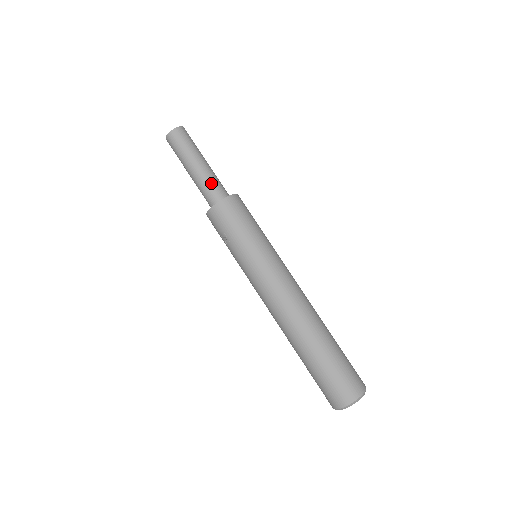
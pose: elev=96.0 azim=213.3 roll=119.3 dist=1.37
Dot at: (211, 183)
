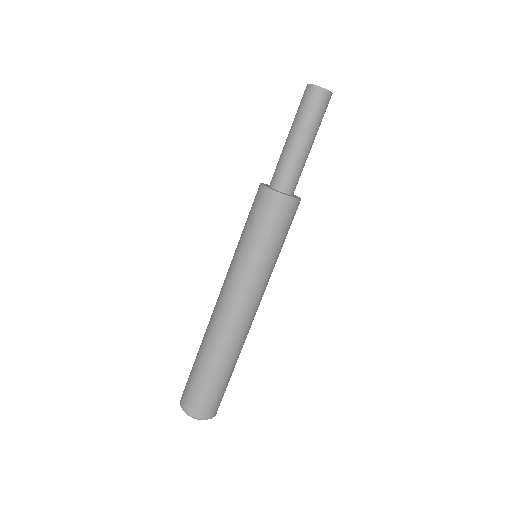
Dot at: (295, 169)
